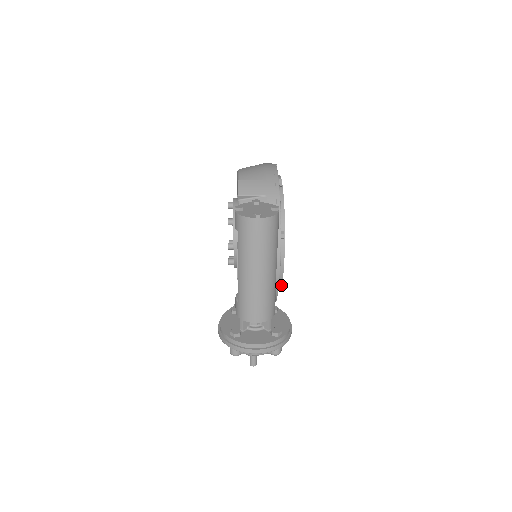
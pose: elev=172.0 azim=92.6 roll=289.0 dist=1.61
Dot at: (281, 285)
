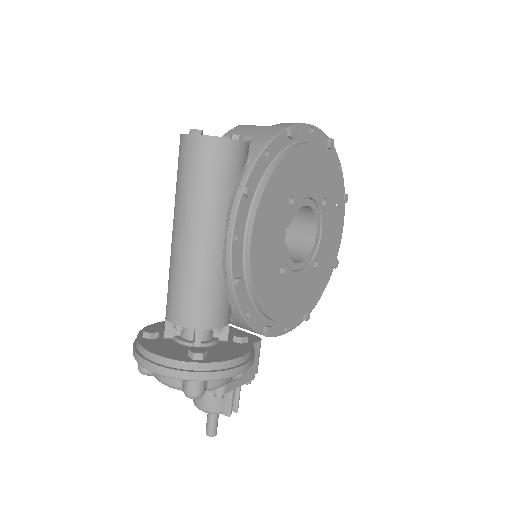
Dot at: (237, 282)
